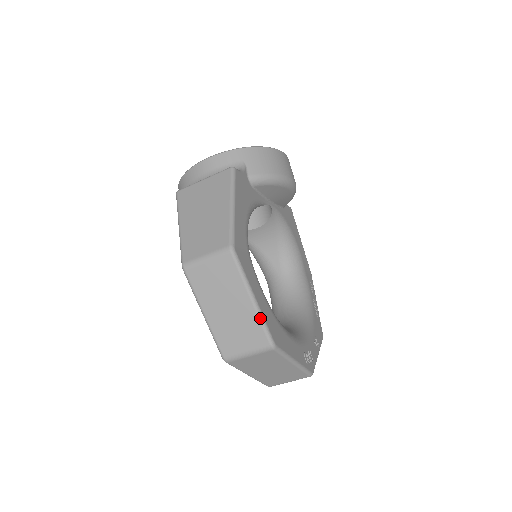
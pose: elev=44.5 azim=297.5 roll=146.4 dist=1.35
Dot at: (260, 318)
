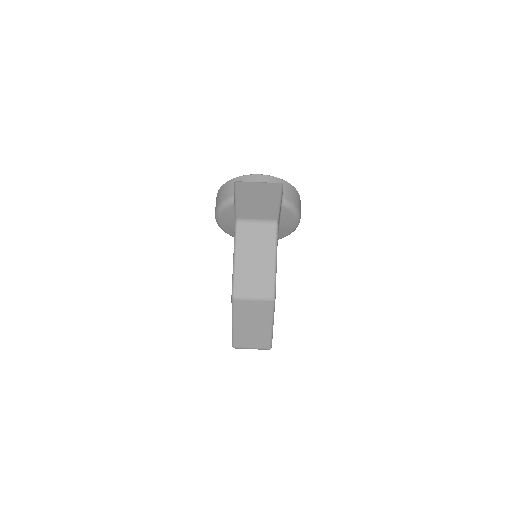
Dot at: (275, 275)
